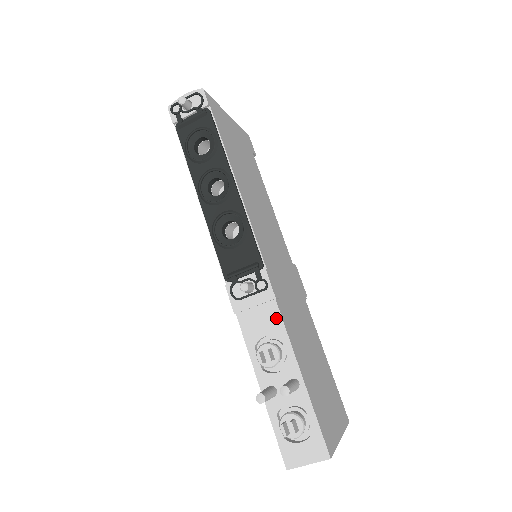
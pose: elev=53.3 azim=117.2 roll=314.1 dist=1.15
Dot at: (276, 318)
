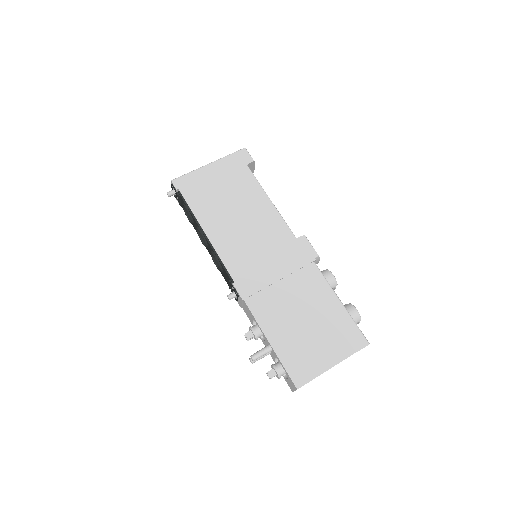
Dot at: (249, 311)
